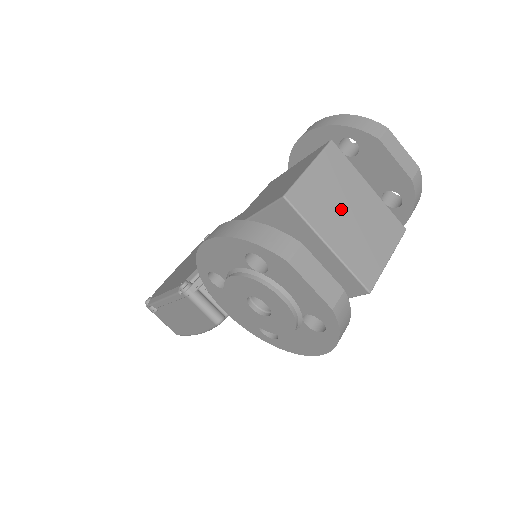
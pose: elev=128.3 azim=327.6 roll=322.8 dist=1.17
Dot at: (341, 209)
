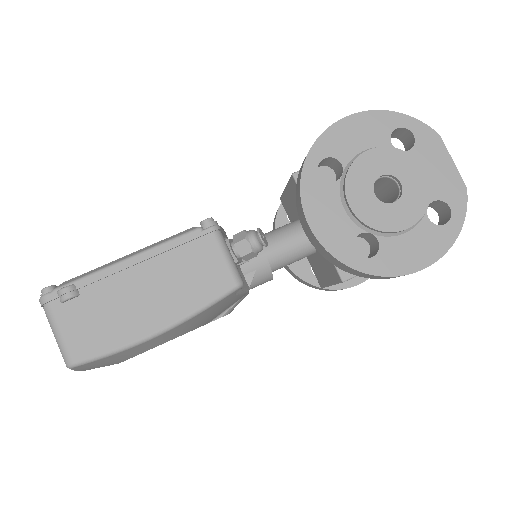
Dot at: occluded
